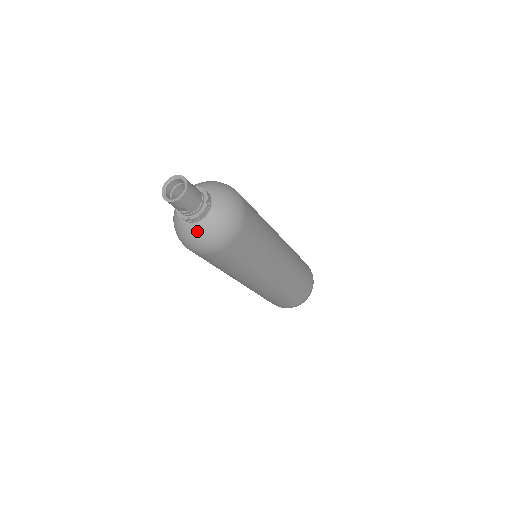
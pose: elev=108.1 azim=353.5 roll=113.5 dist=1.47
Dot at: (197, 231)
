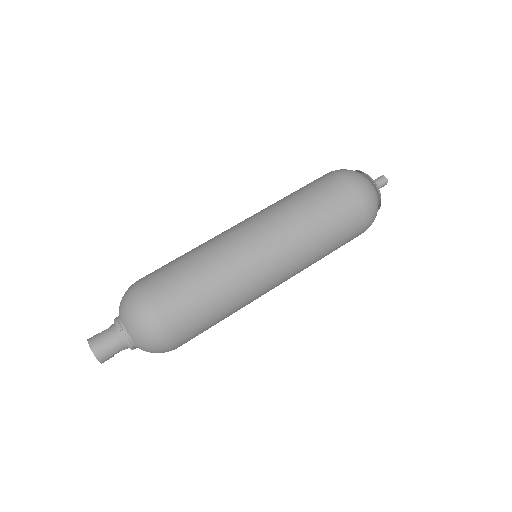
Dot at: occluded
